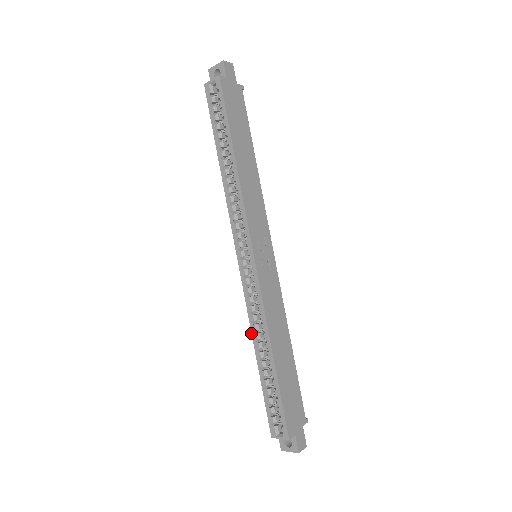
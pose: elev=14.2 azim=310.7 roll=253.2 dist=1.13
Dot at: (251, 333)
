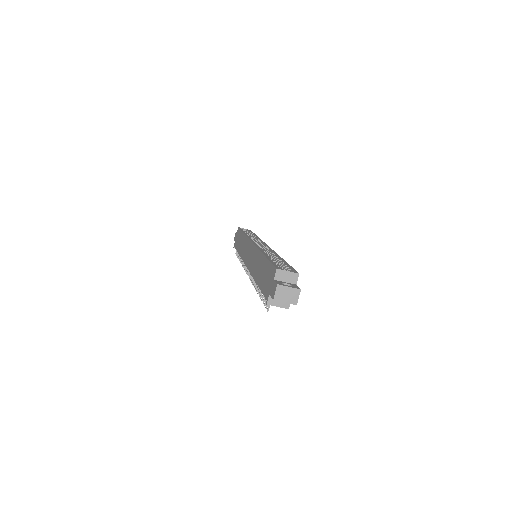
Dot at: (260, 250)
